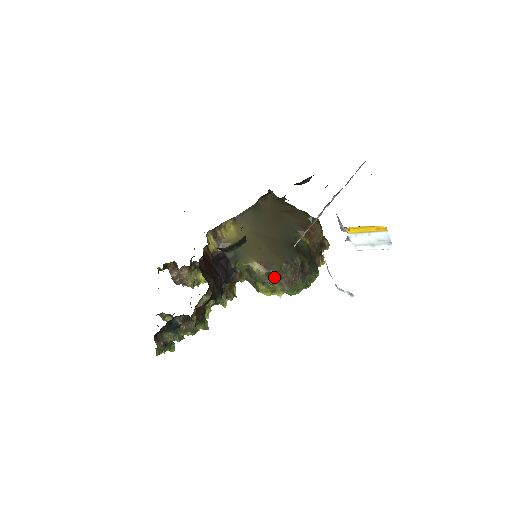
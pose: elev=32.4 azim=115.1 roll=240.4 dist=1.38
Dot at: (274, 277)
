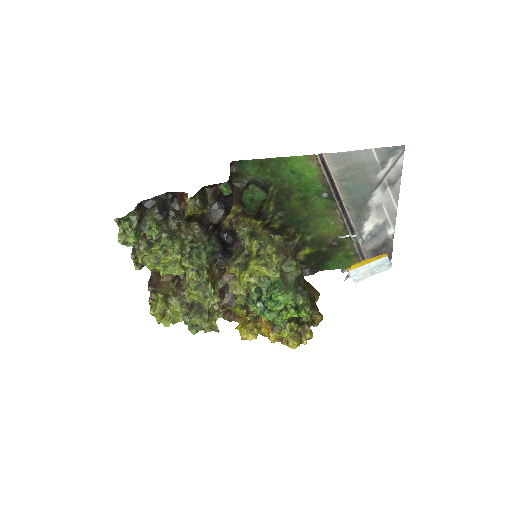
Dot at: (274, 243)
